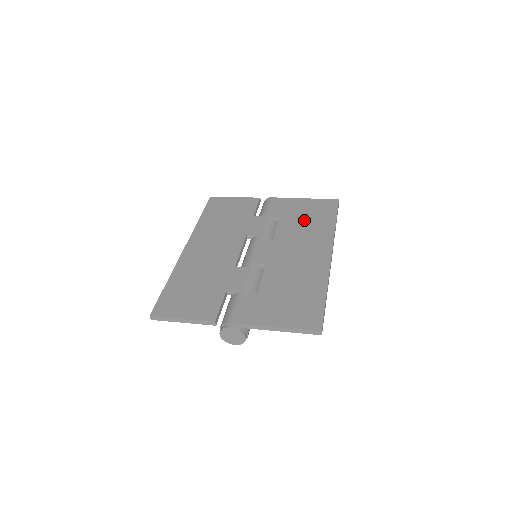
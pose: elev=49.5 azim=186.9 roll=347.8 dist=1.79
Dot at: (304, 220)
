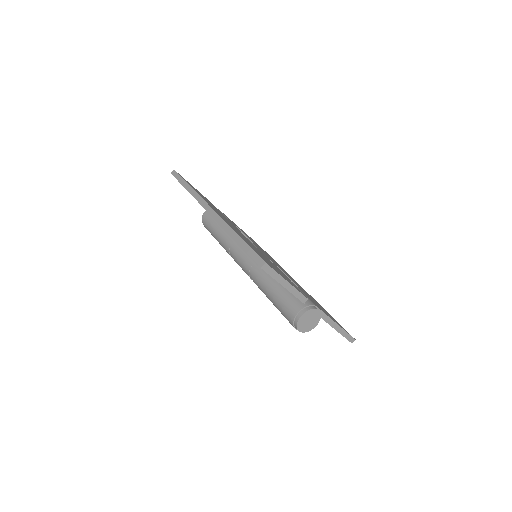
Dot at: occluded
